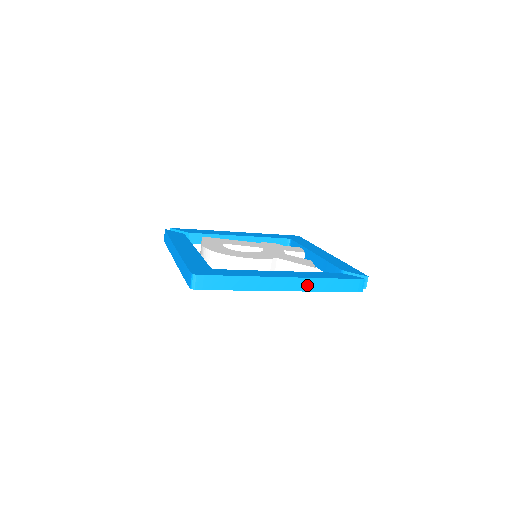
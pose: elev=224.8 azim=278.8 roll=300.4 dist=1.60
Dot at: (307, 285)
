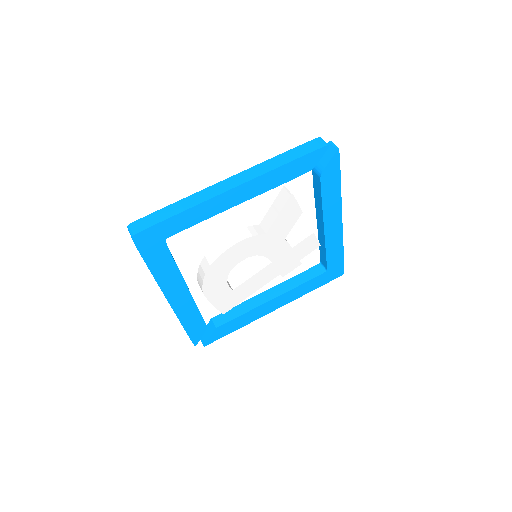
Dot at: (257, 172)
